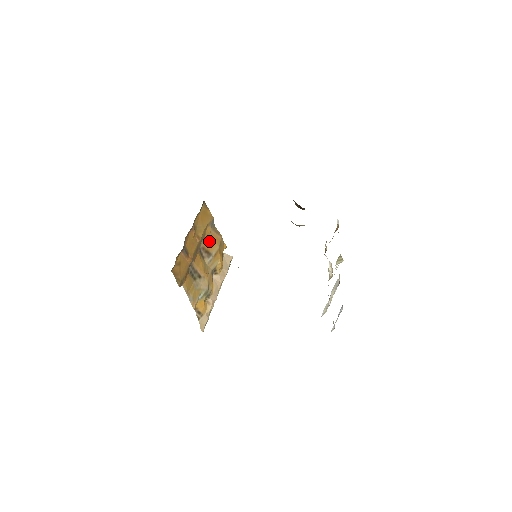
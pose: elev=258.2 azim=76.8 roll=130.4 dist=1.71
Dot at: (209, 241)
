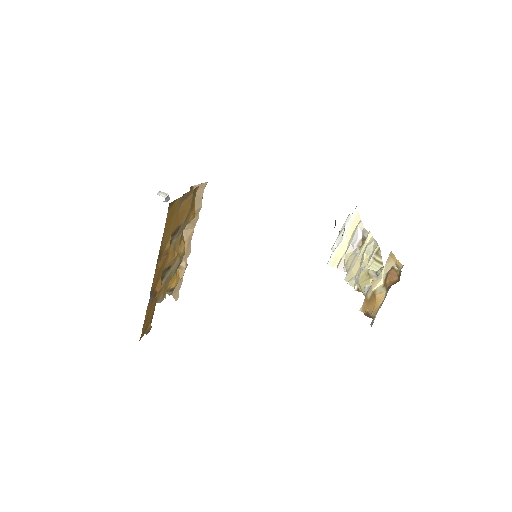
Dot at: (177, 219)
